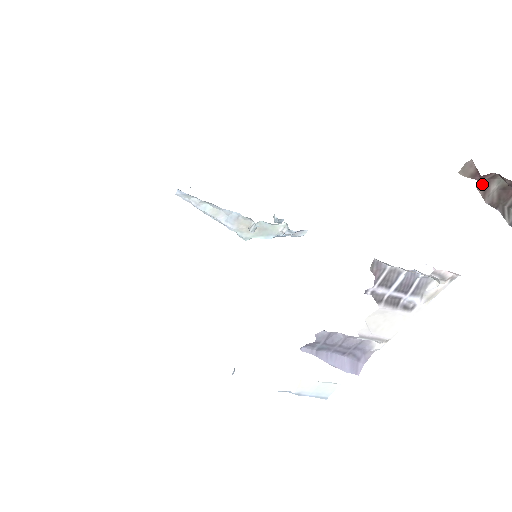
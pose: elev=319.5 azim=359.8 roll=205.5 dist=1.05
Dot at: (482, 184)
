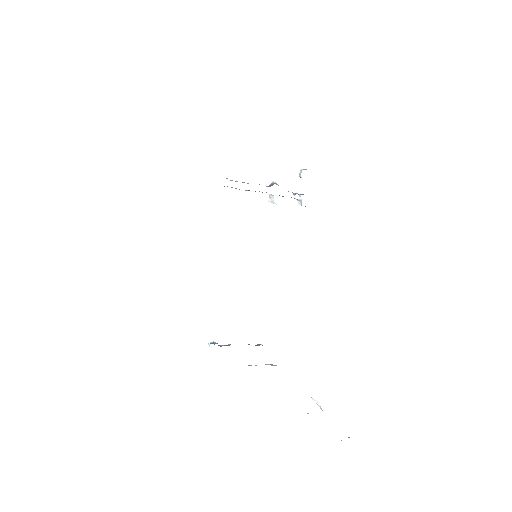
Dot at: occluded
